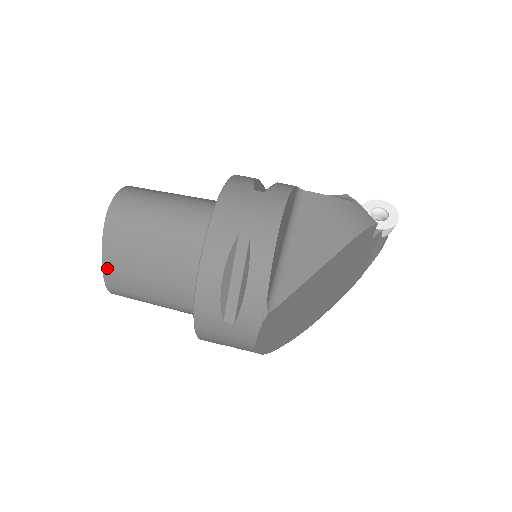
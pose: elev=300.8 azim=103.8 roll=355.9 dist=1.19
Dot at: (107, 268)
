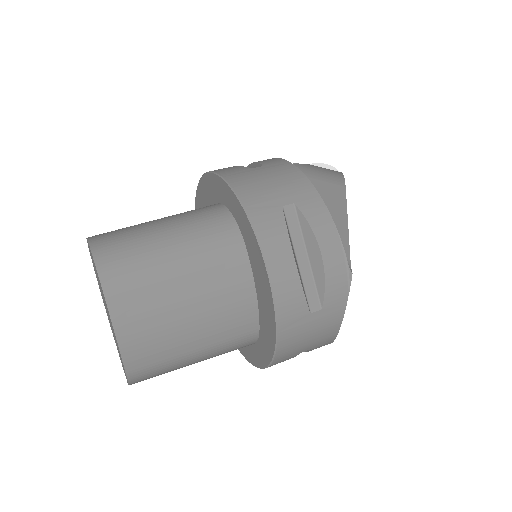
Dot at: (126, 343)
